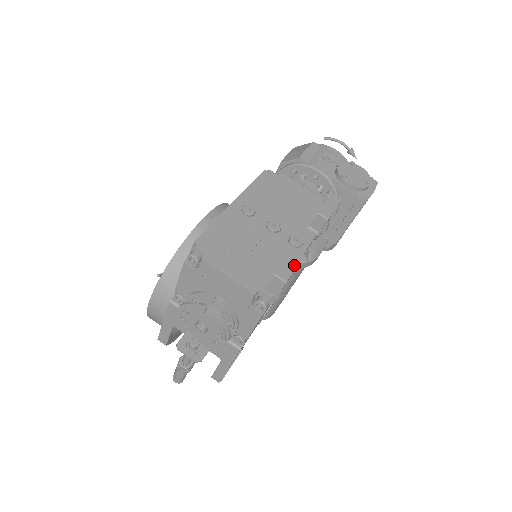
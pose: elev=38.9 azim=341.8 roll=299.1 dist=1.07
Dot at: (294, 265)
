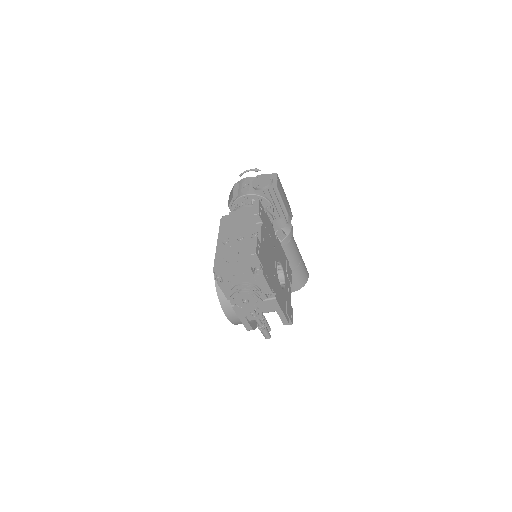
Dot at: (255, 245)
